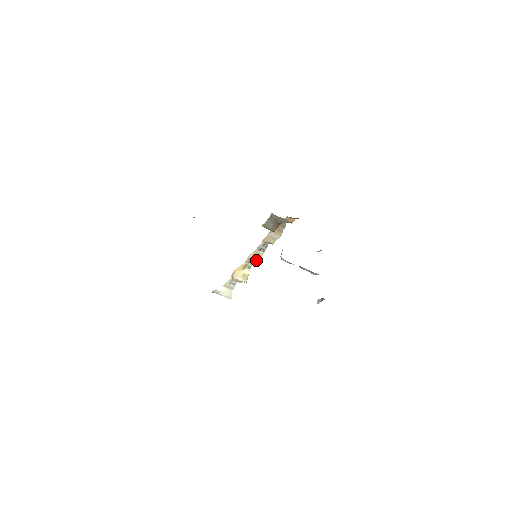
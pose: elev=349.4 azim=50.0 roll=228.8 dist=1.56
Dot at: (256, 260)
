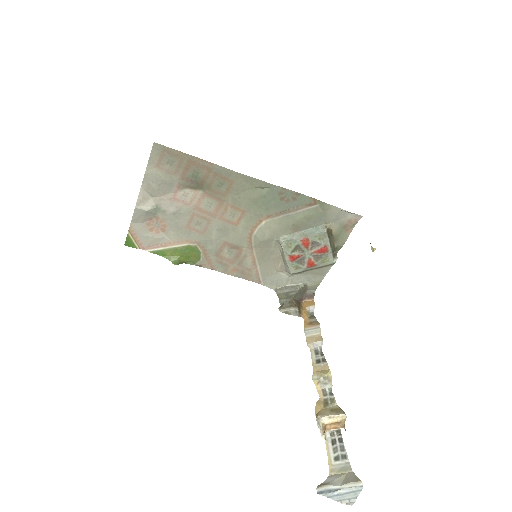
Dot at: (325, 374)
